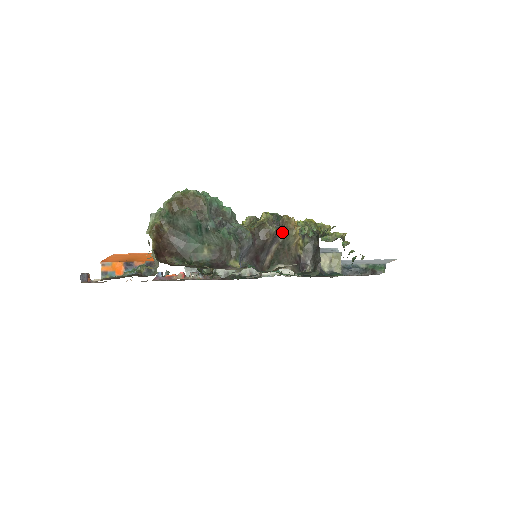
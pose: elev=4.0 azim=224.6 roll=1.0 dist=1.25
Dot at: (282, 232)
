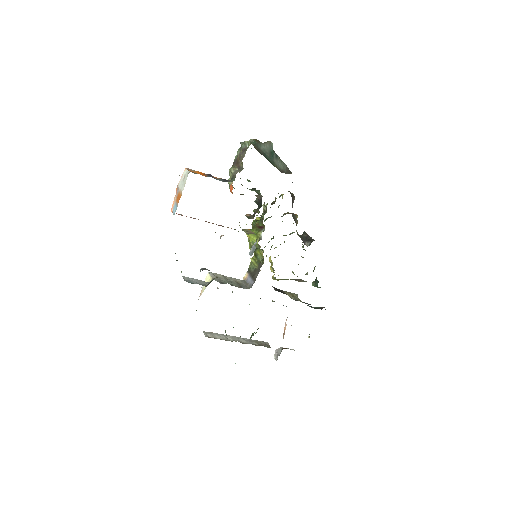
Dot at: (291, 213)
